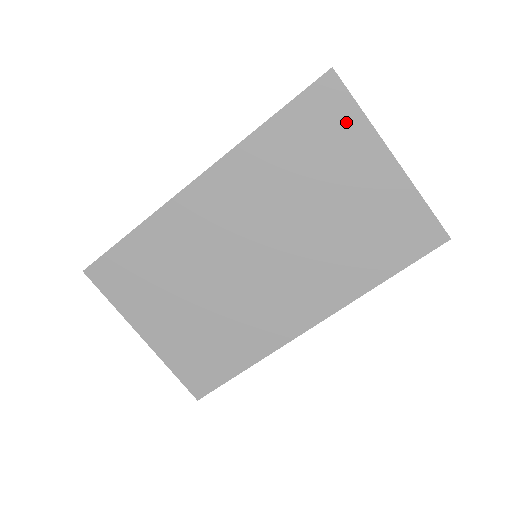
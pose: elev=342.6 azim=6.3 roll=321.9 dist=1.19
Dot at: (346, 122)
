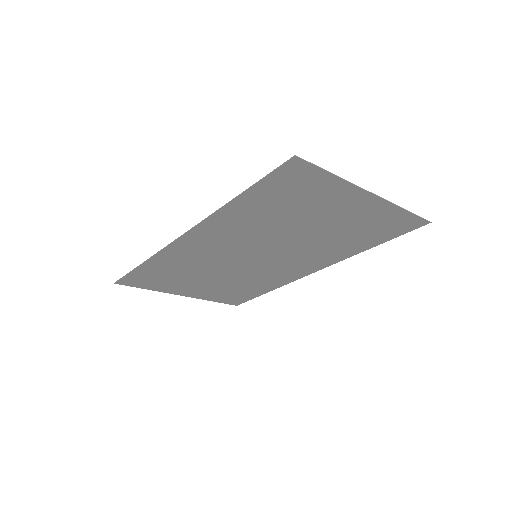
Dot at: (320, 184)
